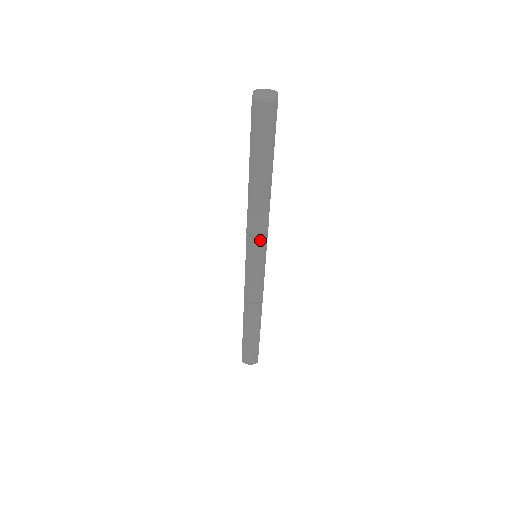
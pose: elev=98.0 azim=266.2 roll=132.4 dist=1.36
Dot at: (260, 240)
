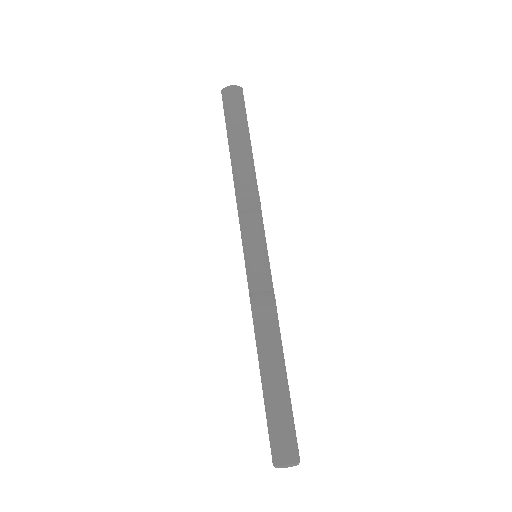
Dot at: (254, 217)
